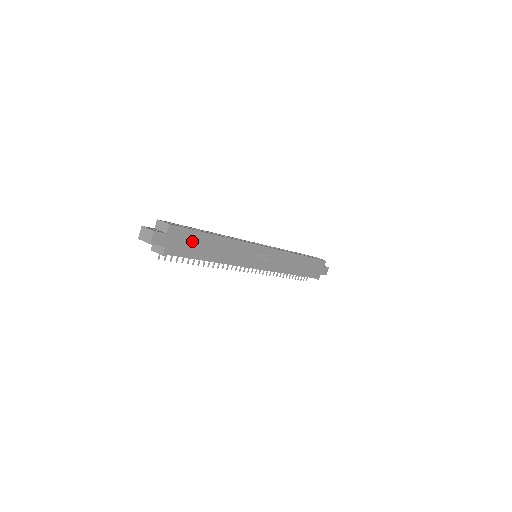
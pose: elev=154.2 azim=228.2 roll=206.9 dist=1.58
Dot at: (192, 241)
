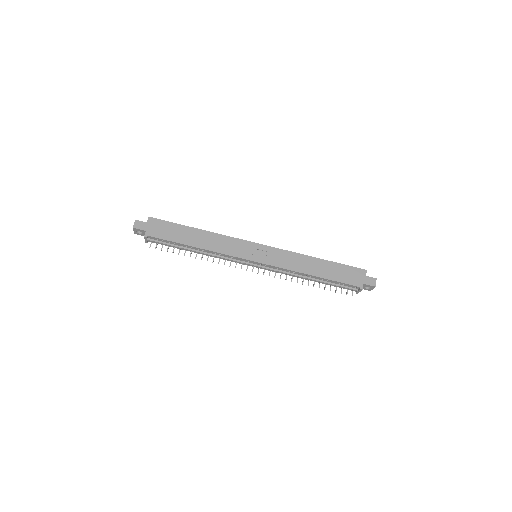
Dot at: (171, 230)
